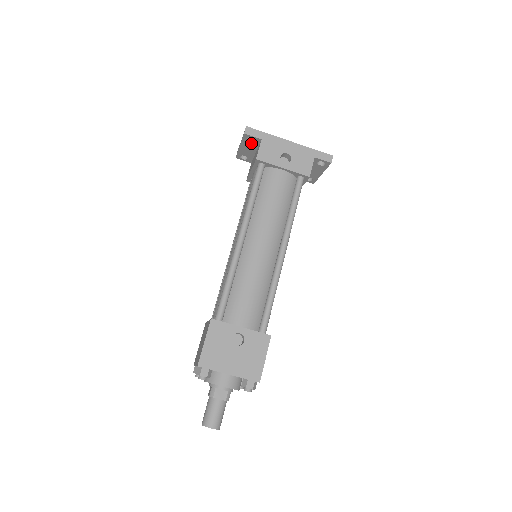
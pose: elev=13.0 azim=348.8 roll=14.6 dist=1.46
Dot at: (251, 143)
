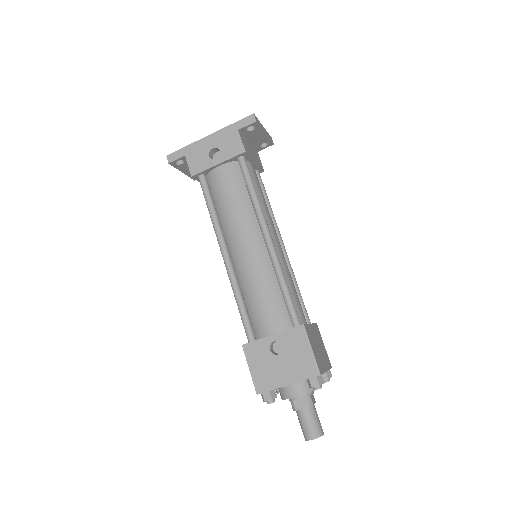
Dot at: (184, 164)
